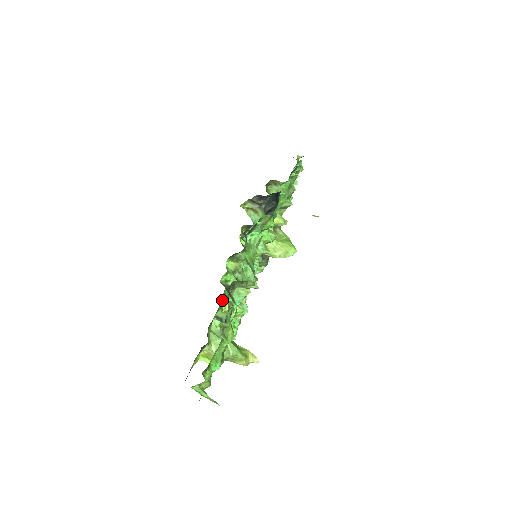
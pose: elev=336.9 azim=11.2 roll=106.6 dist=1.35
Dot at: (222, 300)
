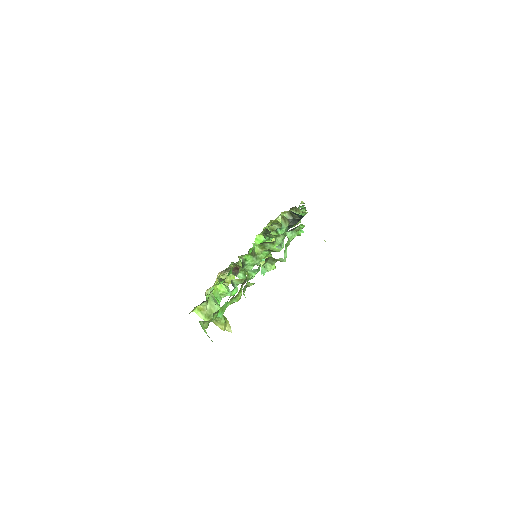
Dot at: occluded
